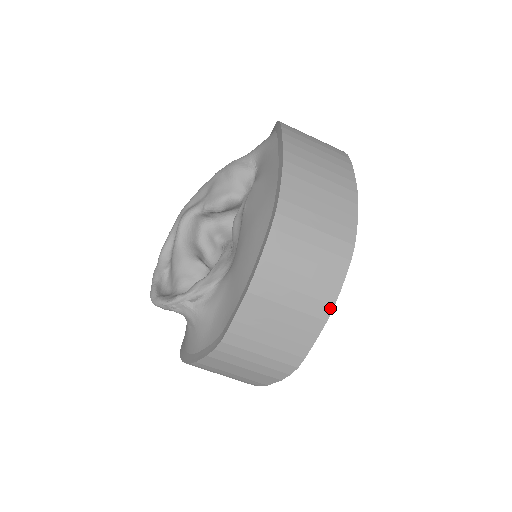
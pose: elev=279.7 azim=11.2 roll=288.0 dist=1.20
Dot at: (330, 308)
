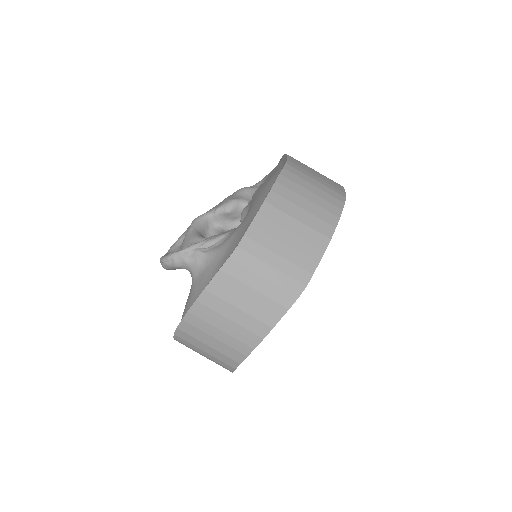
Dot at: (333, 229)
